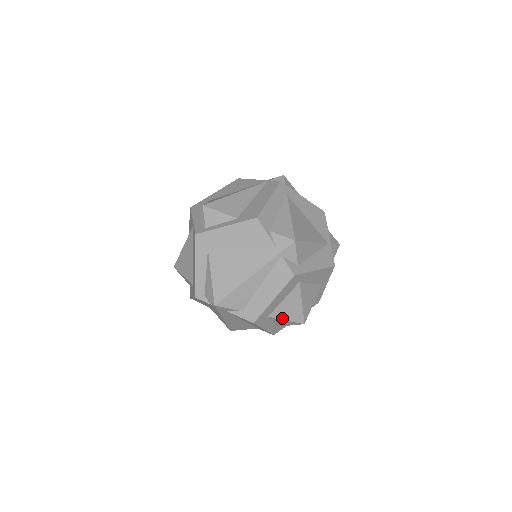
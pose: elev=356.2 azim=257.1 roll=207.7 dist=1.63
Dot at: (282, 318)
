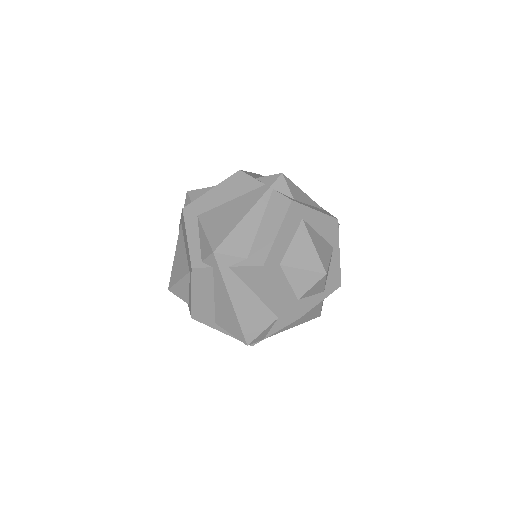
Dot at: (297, 267)
